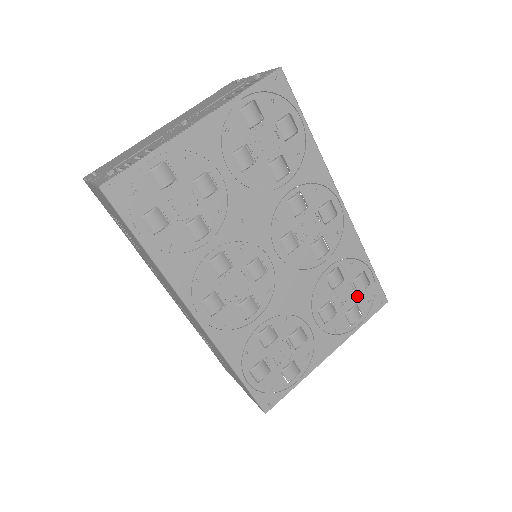
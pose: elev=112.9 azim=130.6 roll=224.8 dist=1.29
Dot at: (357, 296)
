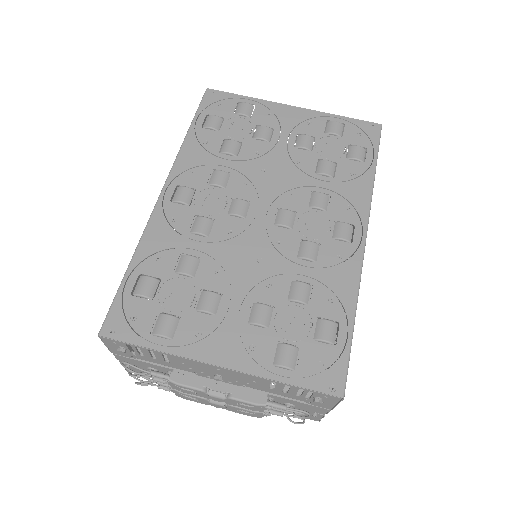
Dot at: (308, 340)
